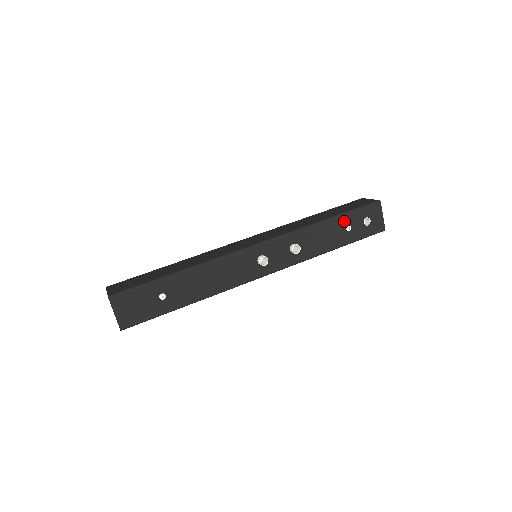
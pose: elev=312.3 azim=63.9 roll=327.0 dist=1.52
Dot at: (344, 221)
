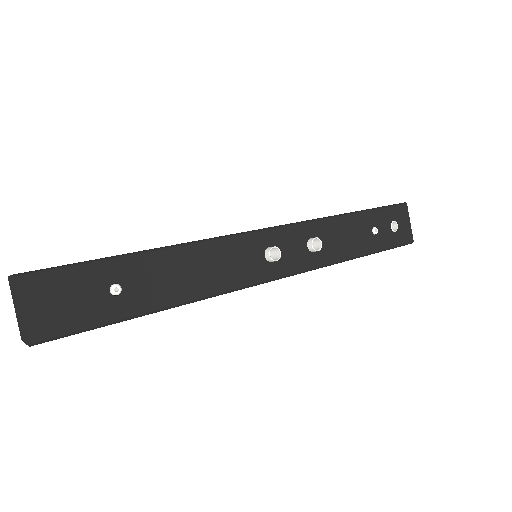
Dot at: (369, 220)
